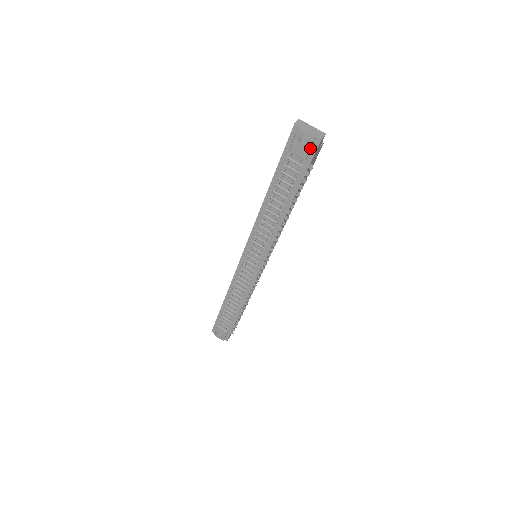
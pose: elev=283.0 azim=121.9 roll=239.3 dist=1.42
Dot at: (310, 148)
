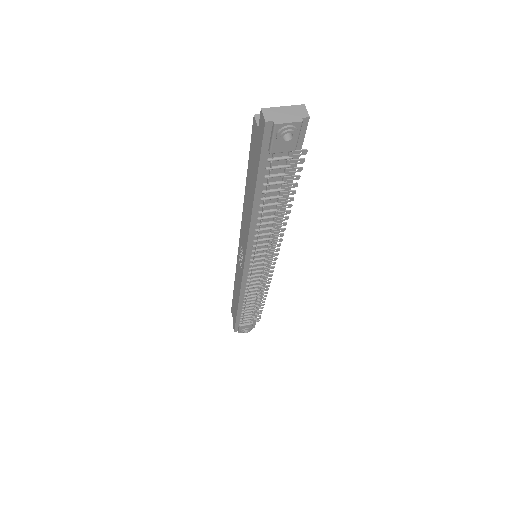
Dot at: (298, 135)
